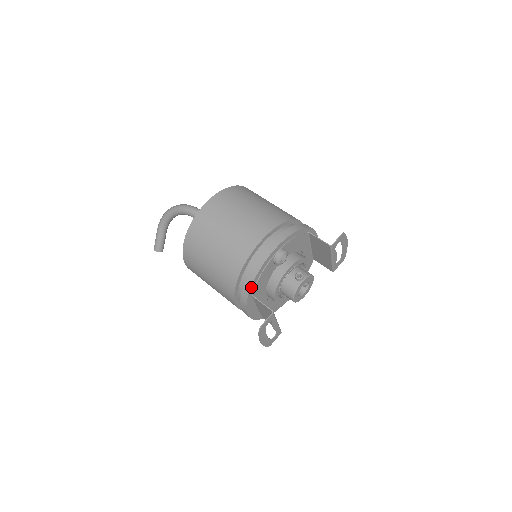
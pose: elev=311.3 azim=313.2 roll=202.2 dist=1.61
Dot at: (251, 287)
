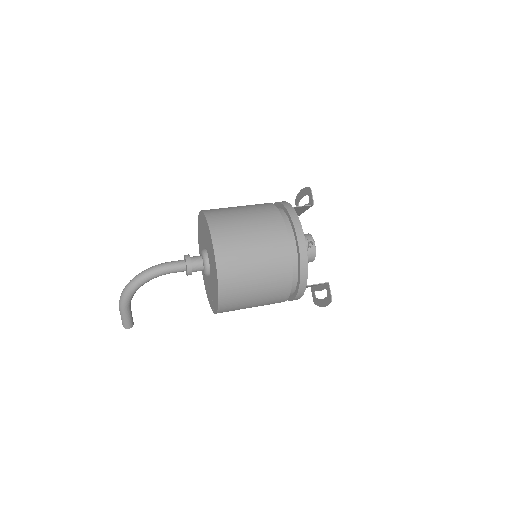
Dot at: (306, 282)
